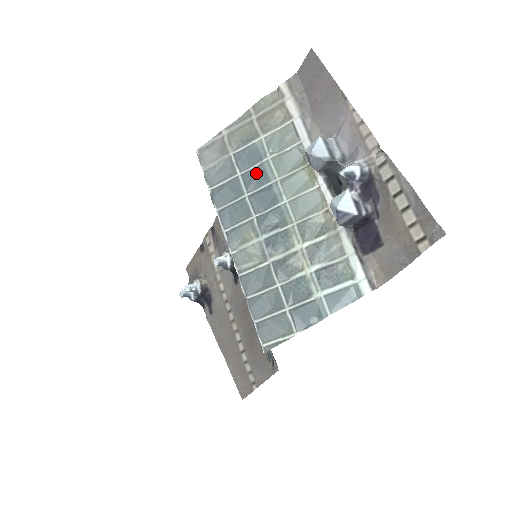
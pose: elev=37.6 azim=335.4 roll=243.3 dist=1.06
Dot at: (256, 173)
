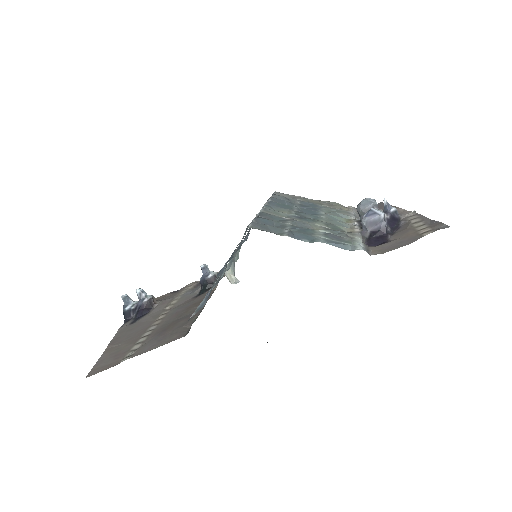
Dot at: (311, 207)
